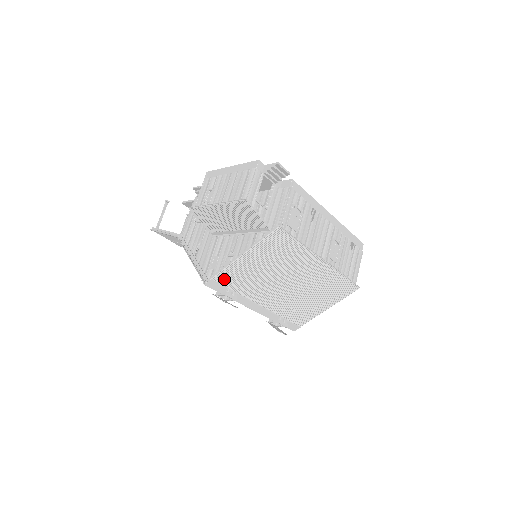
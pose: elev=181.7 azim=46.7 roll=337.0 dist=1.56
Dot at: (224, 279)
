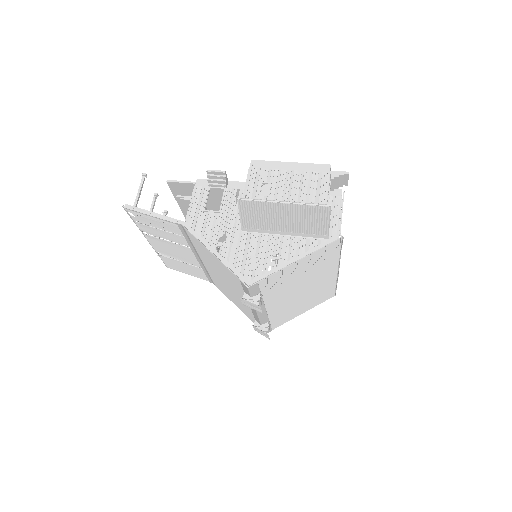
Dot at: (266, 283)
